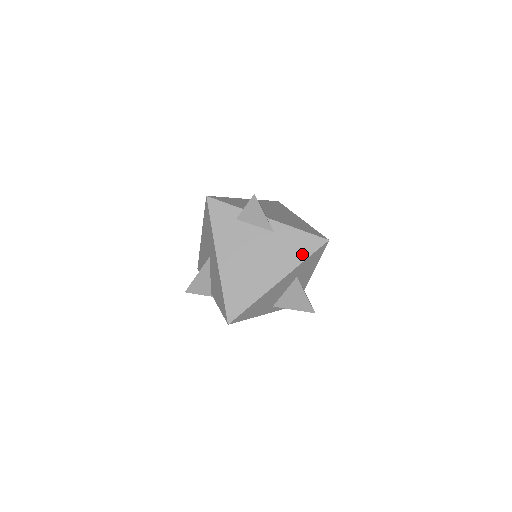
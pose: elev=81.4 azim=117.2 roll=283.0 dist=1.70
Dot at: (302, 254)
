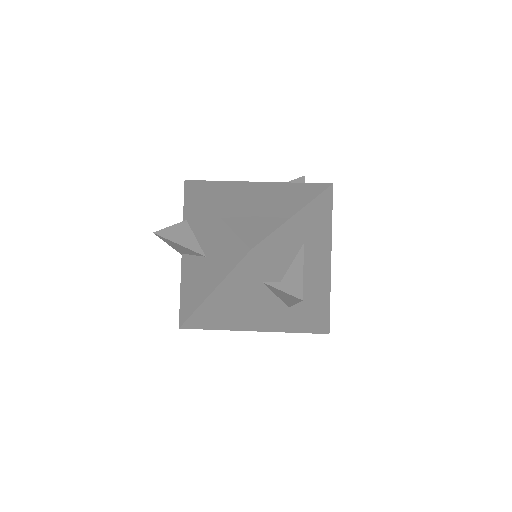
Dot at: (295, 329)
